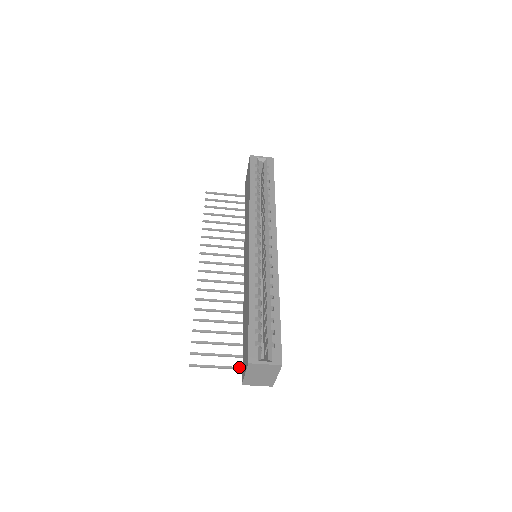
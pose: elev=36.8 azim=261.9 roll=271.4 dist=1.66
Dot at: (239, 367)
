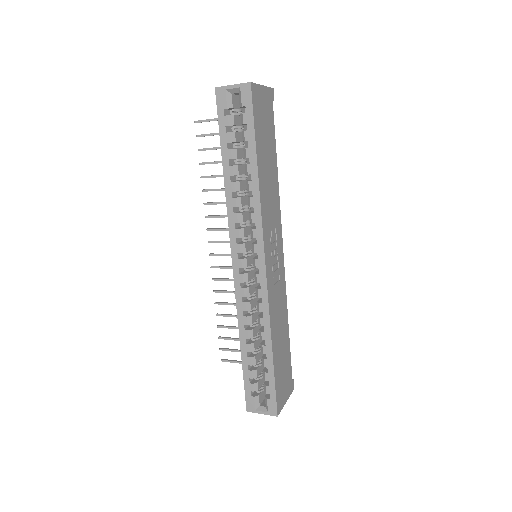
Dot at: occluded
